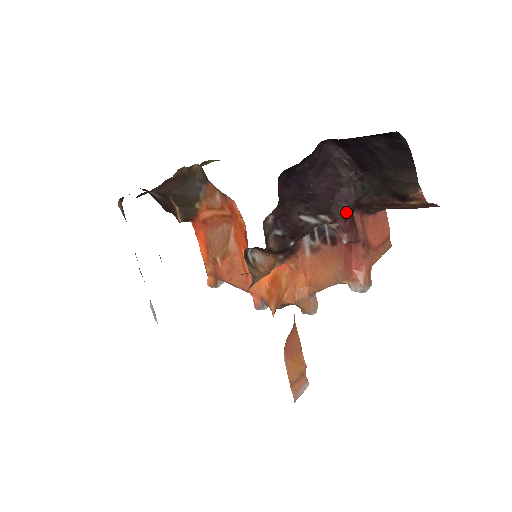
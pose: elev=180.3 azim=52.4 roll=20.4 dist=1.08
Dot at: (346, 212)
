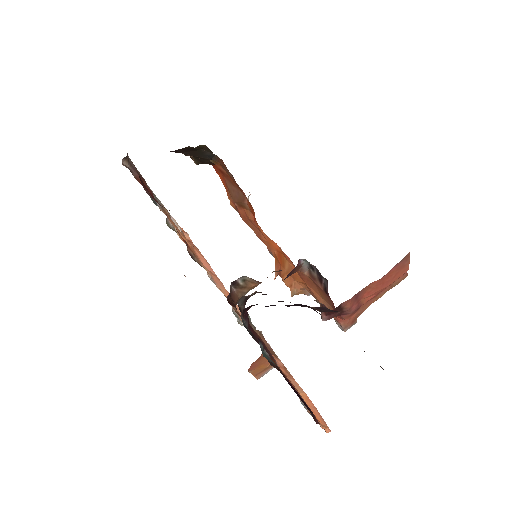
Dot at: occluded
